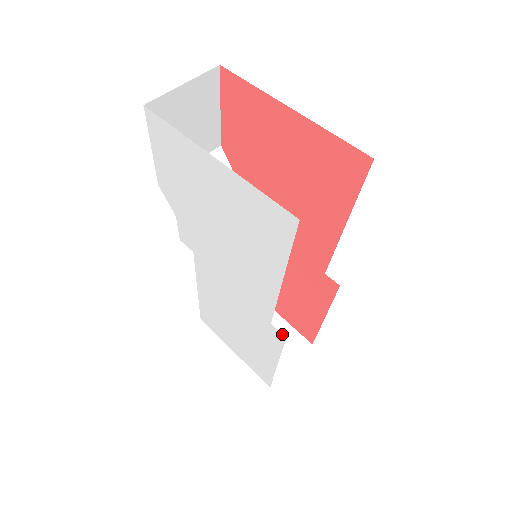
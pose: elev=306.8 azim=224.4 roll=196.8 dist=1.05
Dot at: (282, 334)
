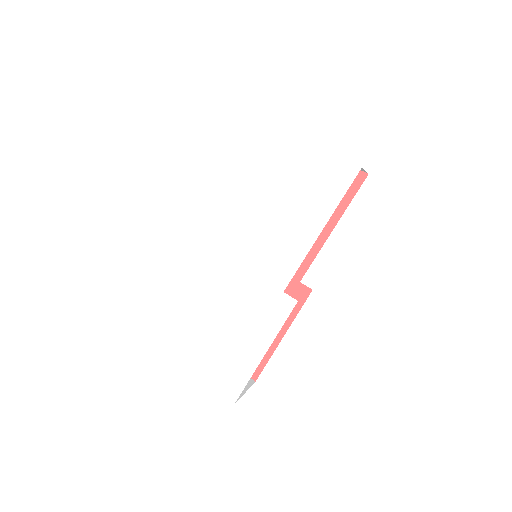
Dot at: (294, 299)
